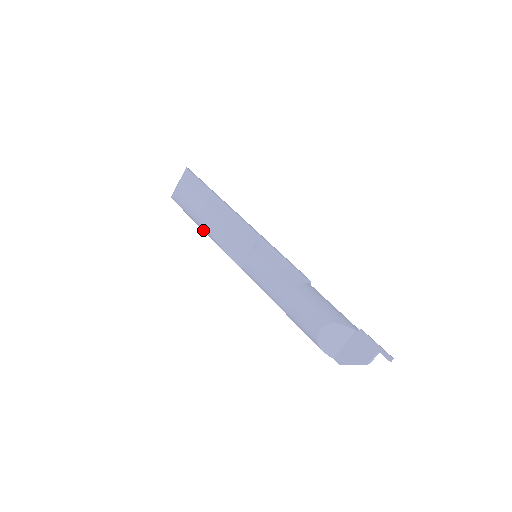
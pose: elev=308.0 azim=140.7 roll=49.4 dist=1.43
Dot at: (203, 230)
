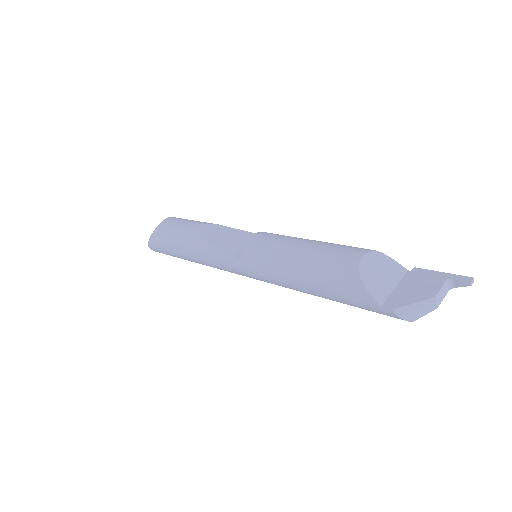
Dot at: (188, 245)
